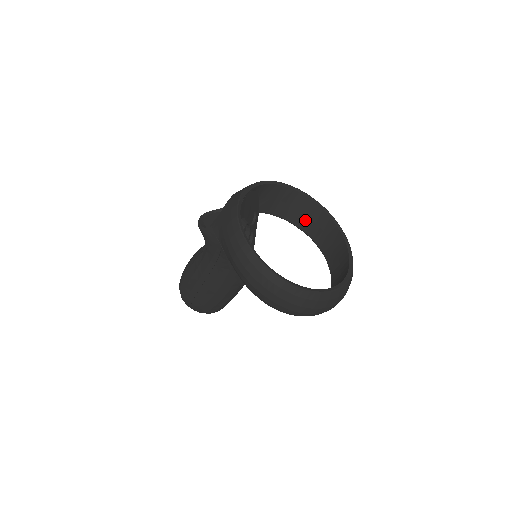
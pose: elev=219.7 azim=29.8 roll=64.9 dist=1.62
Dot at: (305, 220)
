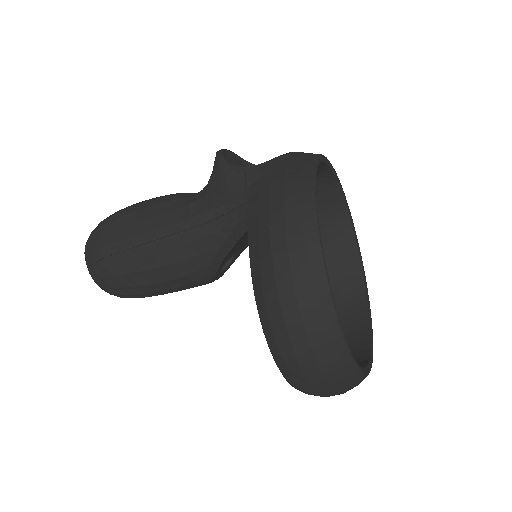
Dot at: (326, 259)
